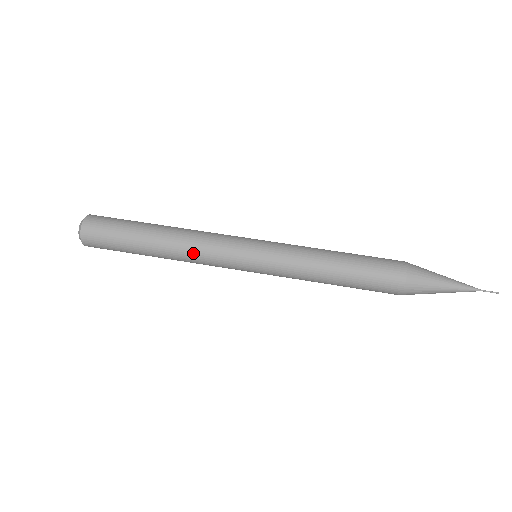
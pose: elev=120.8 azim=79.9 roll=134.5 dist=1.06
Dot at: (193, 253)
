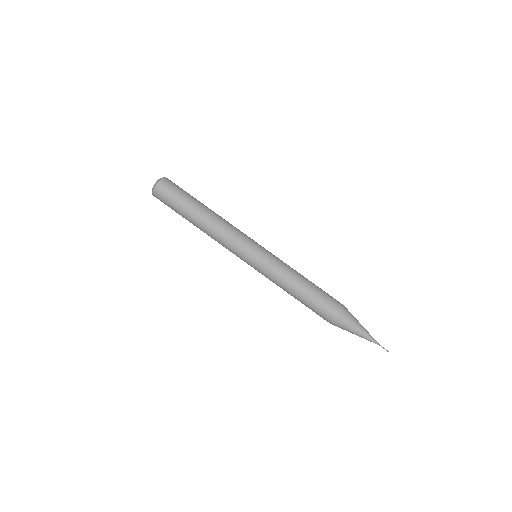
Dot at: (216, 239)
